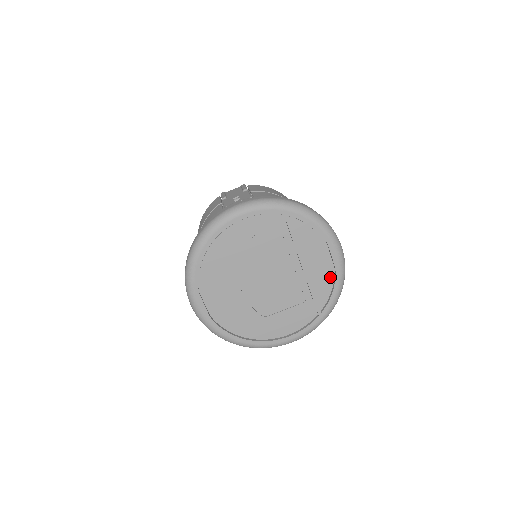
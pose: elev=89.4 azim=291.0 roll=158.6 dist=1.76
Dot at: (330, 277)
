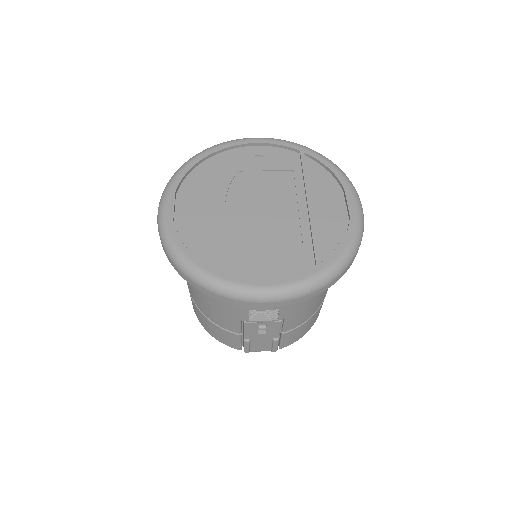
Dot at: (341, 227)
